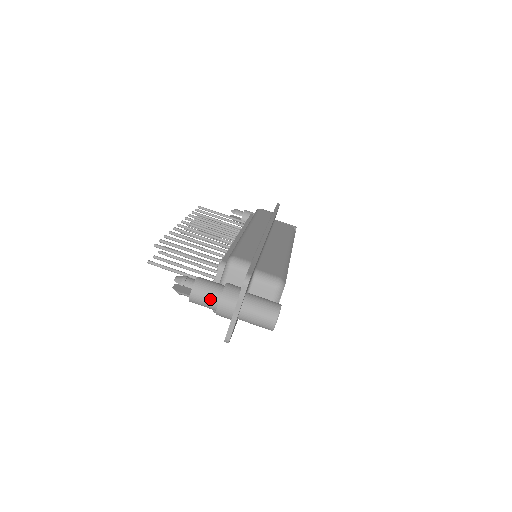
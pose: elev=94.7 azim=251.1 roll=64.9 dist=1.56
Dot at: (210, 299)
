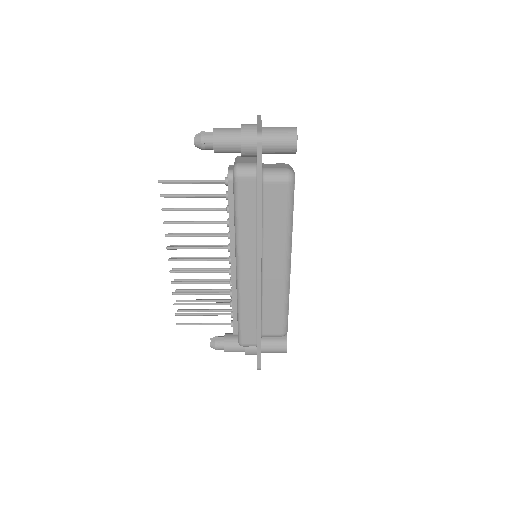
Dot at: (232, 128)
